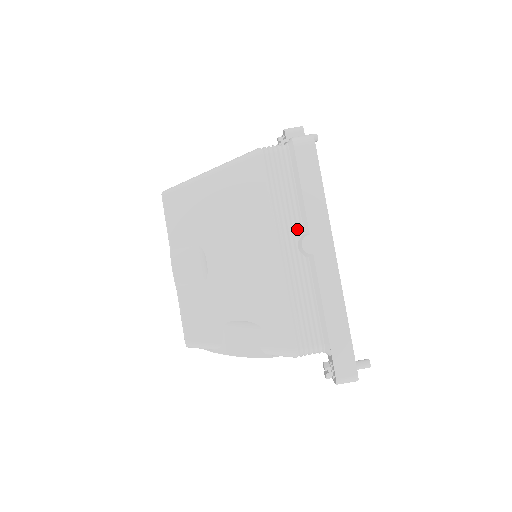
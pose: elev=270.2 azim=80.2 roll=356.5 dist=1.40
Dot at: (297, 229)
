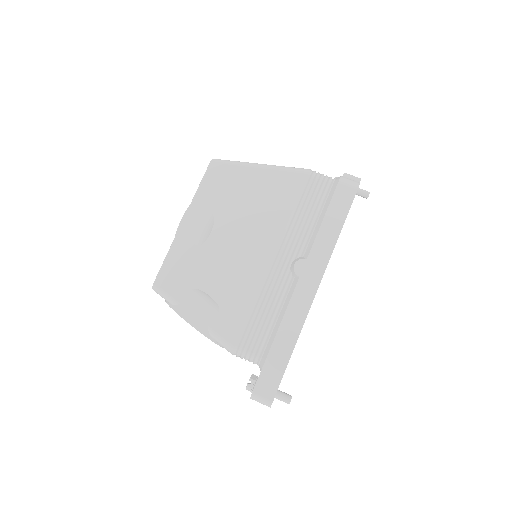
Dot at: (300, 249)
